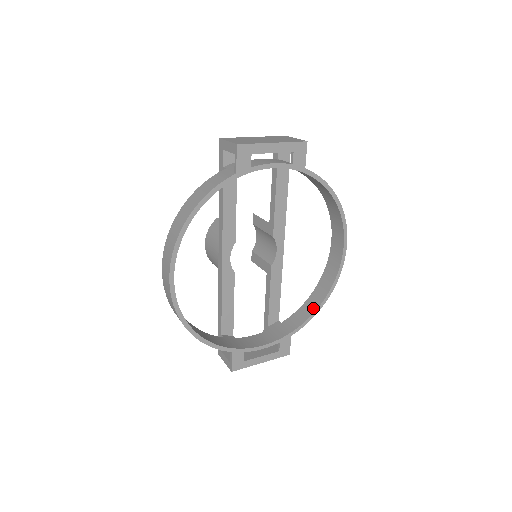
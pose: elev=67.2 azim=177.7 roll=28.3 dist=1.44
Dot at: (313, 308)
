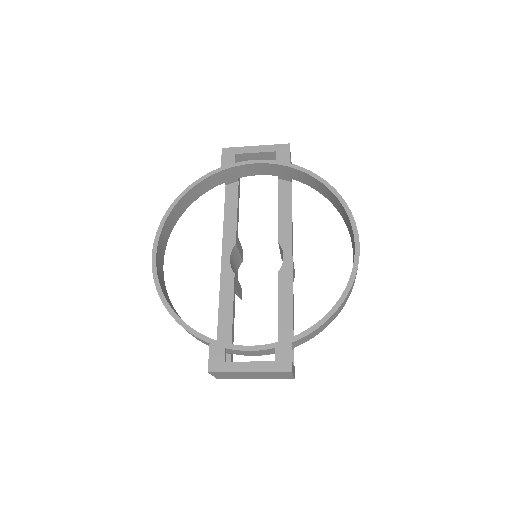
Dot at: (326, 315)
